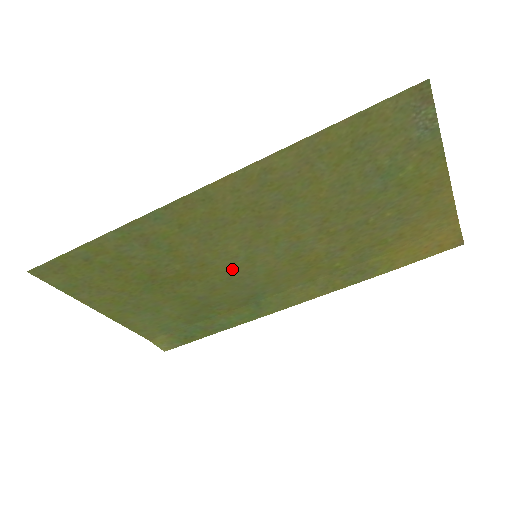
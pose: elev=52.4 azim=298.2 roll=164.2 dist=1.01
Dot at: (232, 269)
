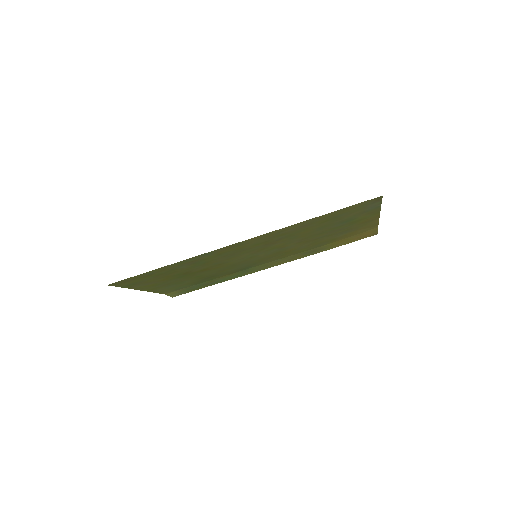
Dot at: (238, 262)
